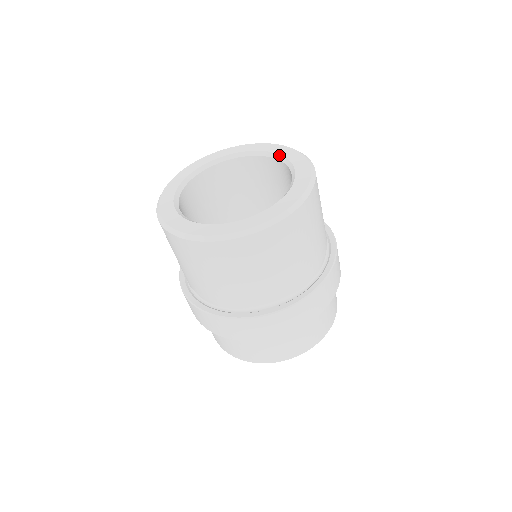
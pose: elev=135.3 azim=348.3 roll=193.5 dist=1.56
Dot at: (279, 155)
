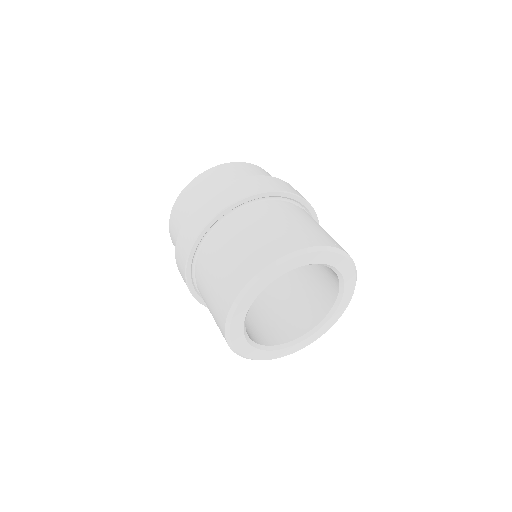
Dot at: (341, 299)
